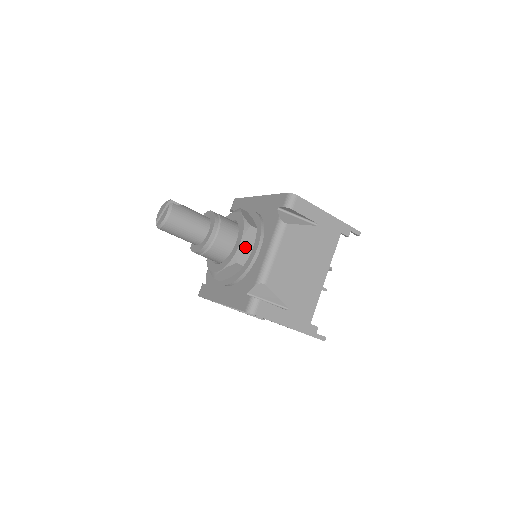
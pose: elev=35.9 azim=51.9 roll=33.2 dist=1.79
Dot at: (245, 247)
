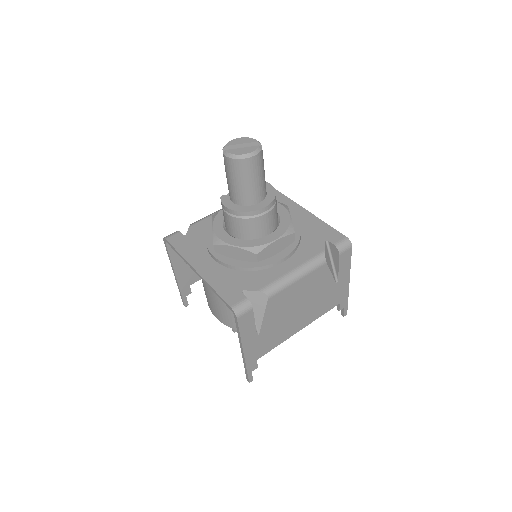
Dot at: (274, 247)
